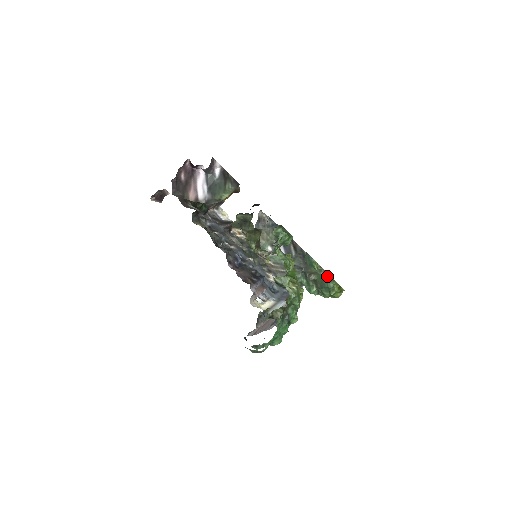
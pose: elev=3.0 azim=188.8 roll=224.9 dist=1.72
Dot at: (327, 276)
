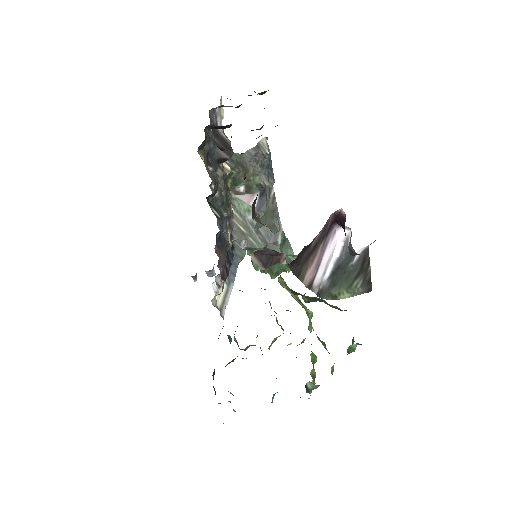
Dot at: occluded
